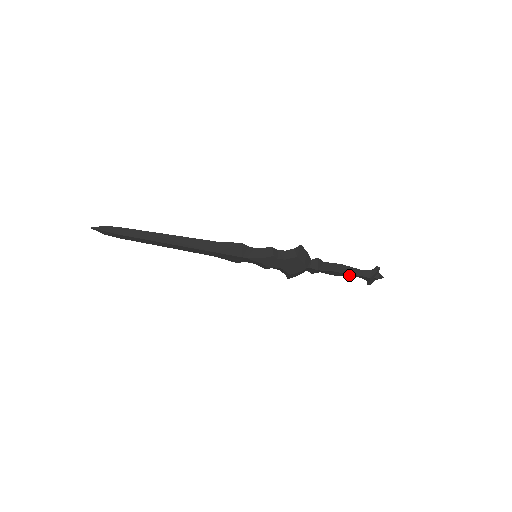
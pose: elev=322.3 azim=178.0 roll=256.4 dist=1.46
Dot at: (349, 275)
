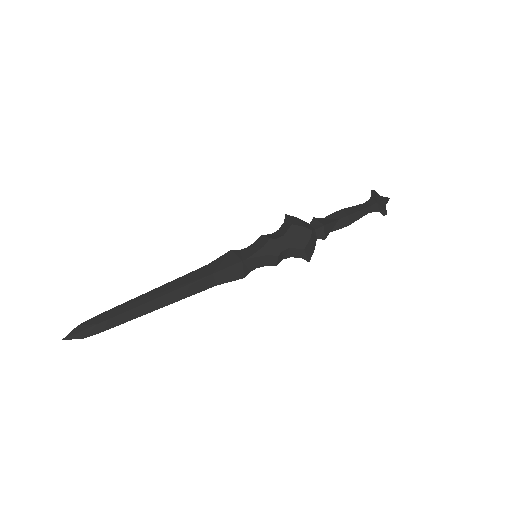
Dot at: (357, 215)
